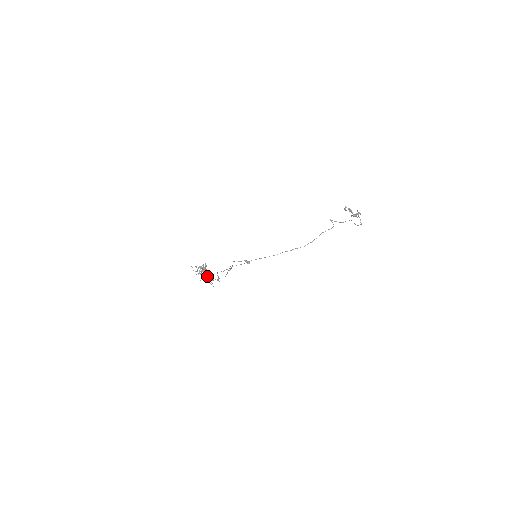
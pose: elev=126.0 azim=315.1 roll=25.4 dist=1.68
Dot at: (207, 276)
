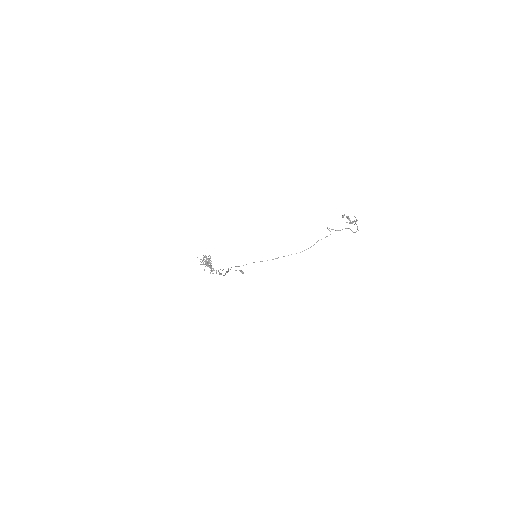
Dot at: (211, 266)
